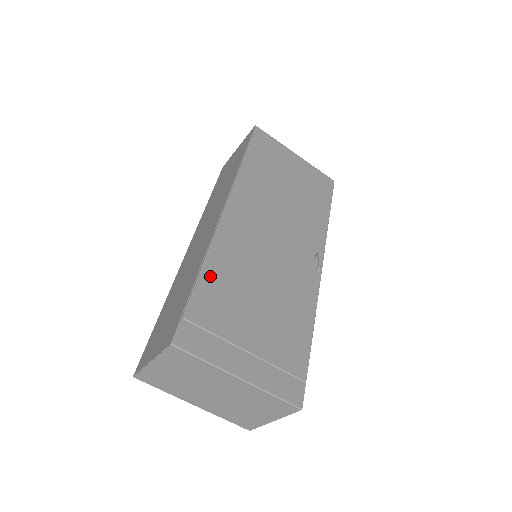
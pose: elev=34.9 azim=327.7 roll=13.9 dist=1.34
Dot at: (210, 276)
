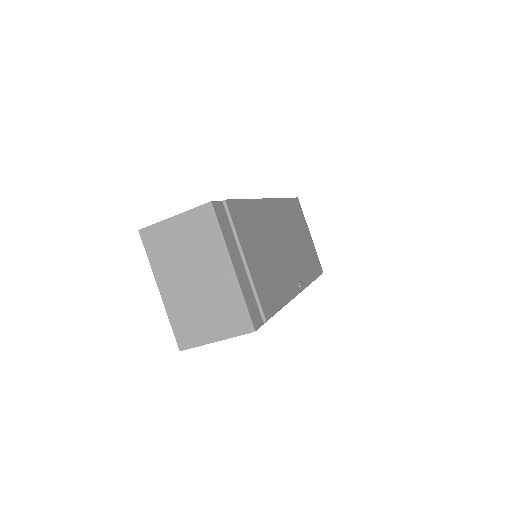
Dot at: (247, 208)
